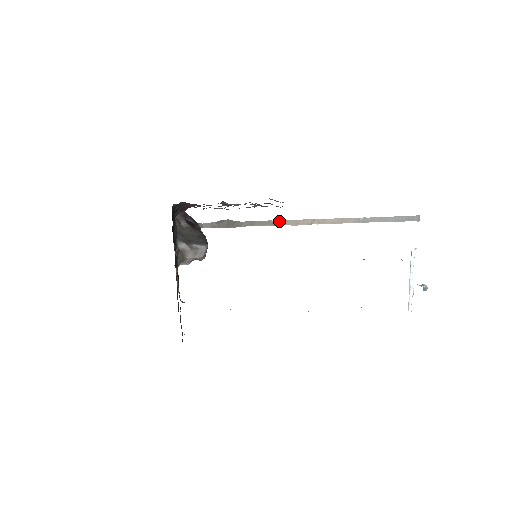
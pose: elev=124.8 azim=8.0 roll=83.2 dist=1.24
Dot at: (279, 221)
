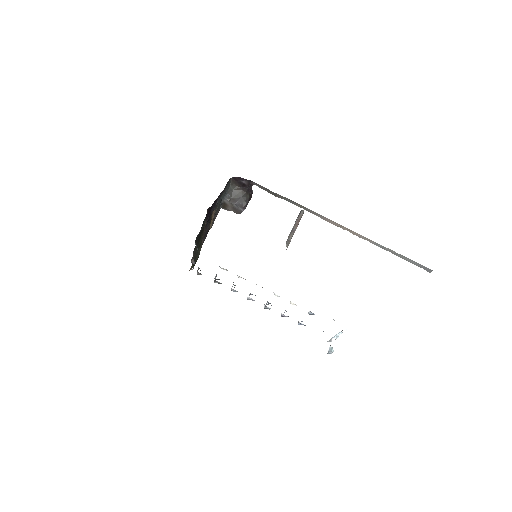
Dot at: (314, 212)
